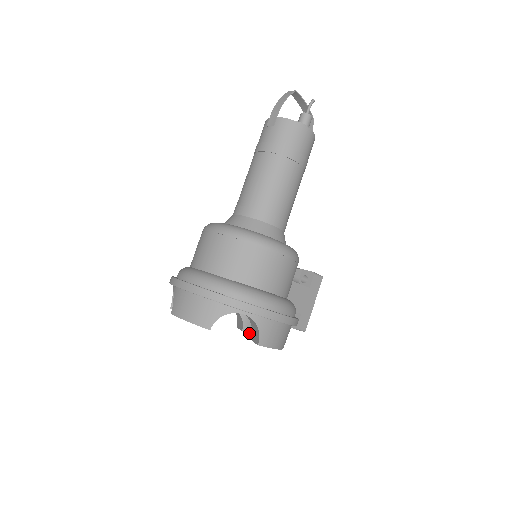
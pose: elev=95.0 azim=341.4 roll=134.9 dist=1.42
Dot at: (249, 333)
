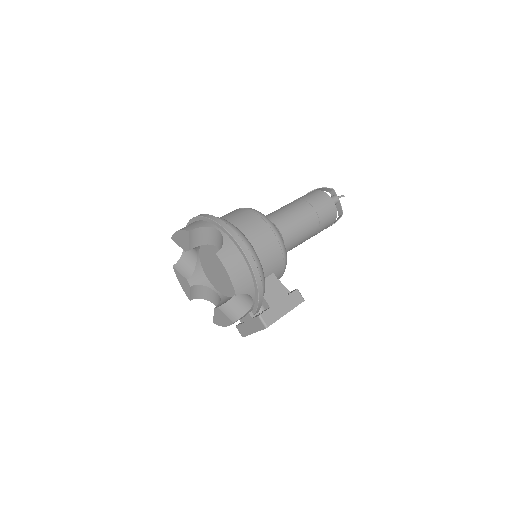
Dot at: (219, 307)
